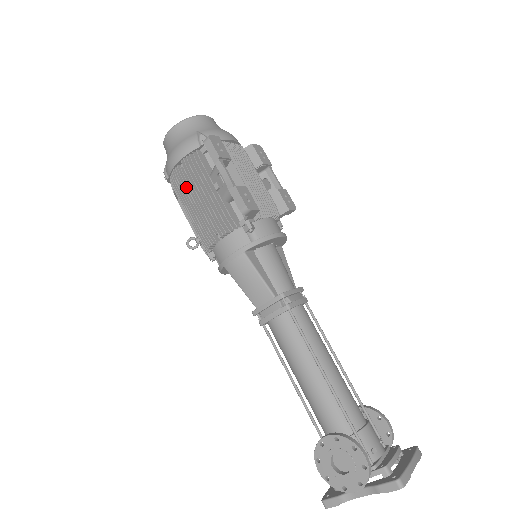
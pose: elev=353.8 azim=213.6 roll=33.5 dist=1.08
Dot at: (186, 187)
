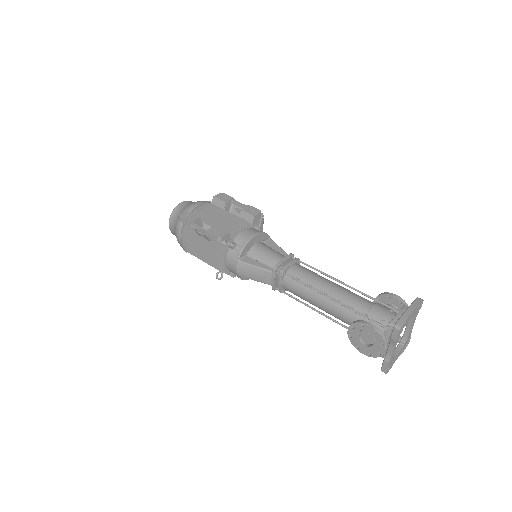
Dot at: (193, 249)
